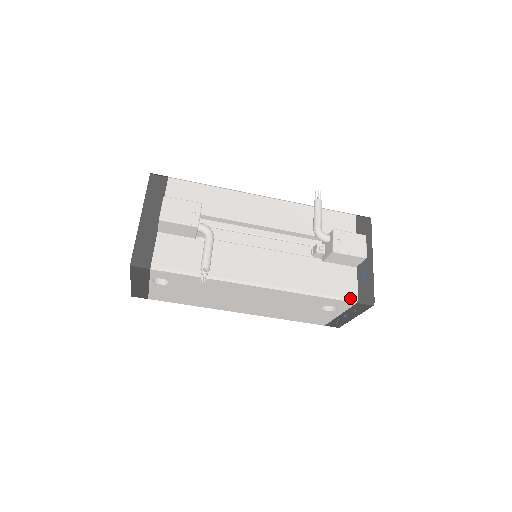
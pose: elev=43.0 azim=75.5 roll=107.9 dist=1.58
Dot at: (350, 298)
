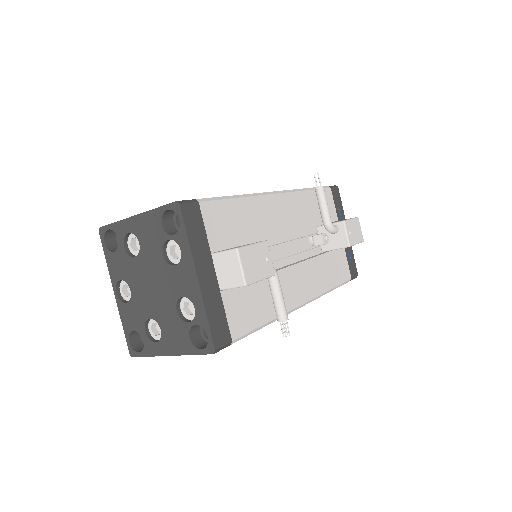
Dot at: (348, 280)
